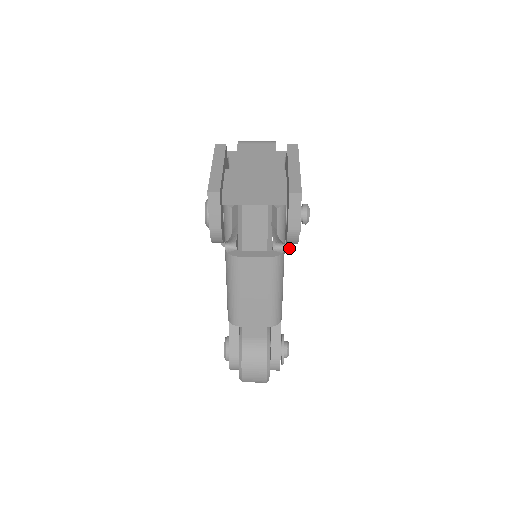
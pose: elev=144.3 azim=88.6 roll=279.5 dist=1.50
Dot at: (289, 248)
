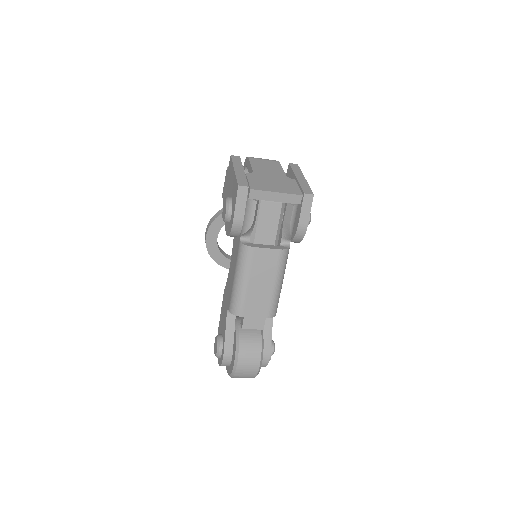
Dot at: occluded
